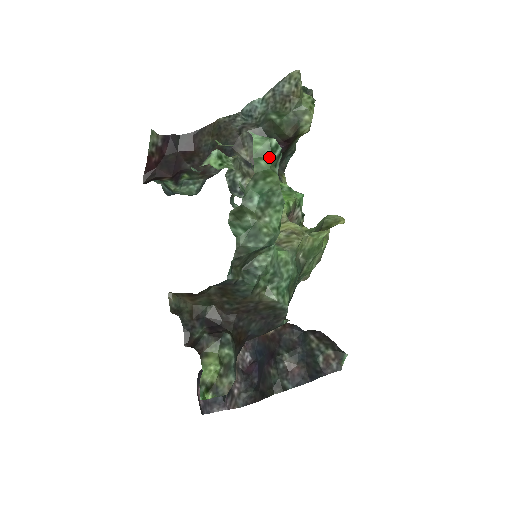
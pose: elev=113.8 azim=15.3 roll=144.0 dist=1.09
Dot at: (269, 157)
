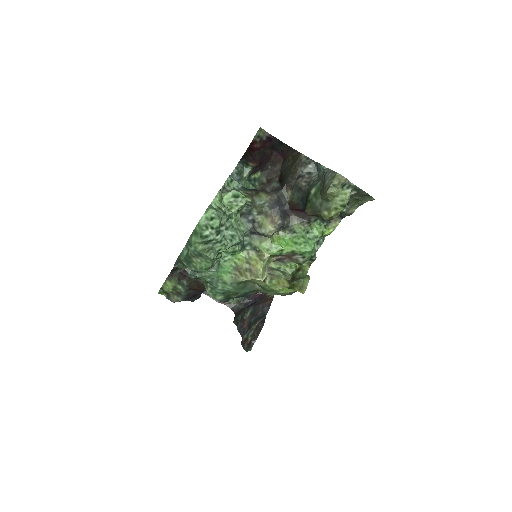
Dot at: (197, 239)
